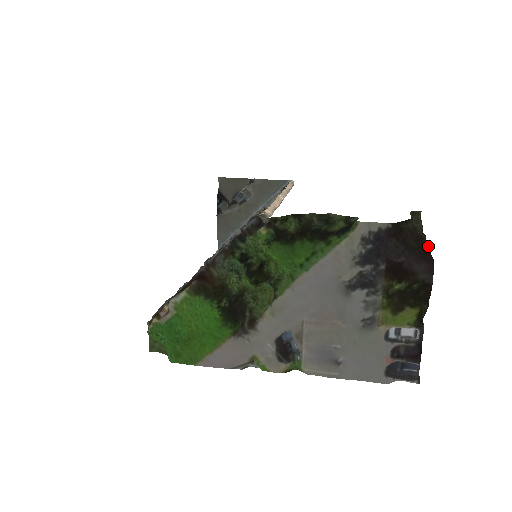
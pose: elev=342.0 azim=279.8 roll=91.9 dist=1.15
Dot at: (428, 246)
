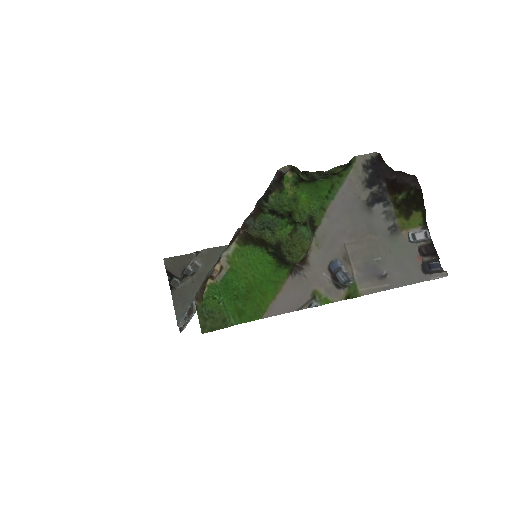
Dot at: occluded
